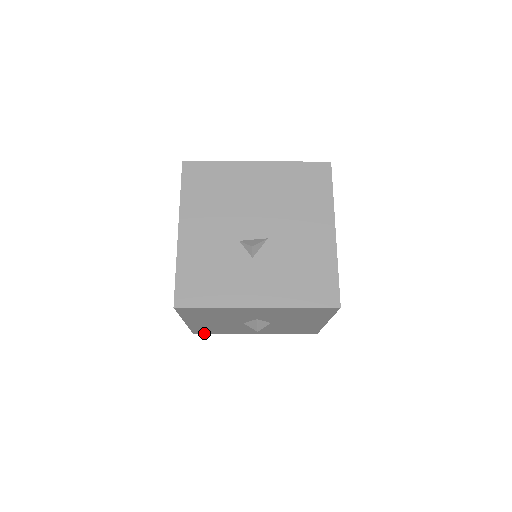
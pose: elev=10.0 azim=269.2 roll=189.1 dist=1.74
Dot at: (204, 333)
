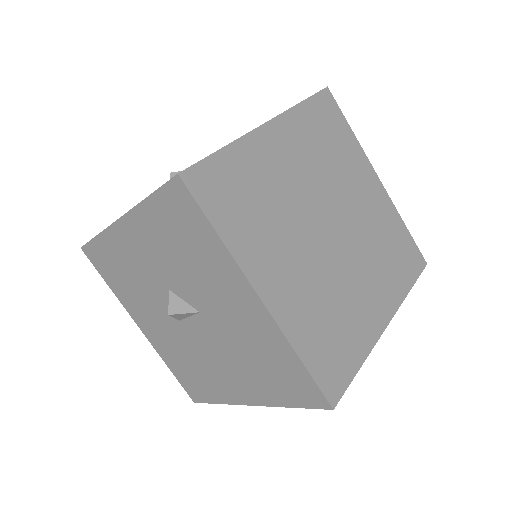
Dot at: (198, 395)
